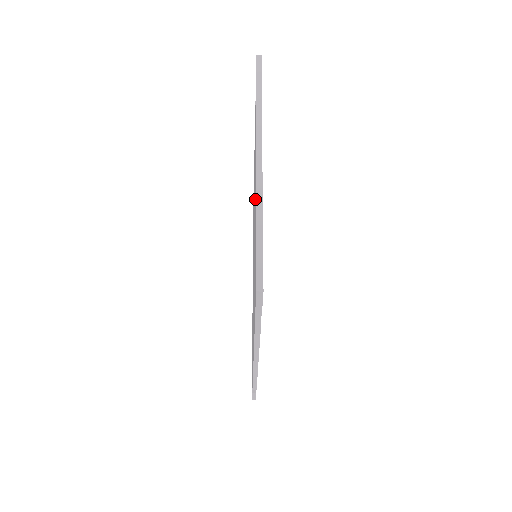
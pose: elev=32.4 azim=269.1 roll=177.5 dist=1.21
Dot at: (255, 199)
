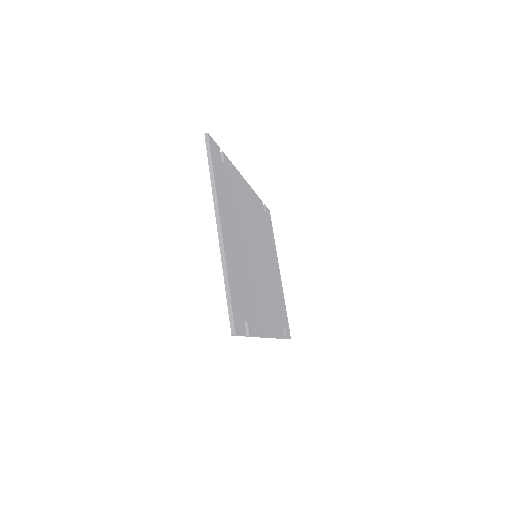
Dot at: occluded
